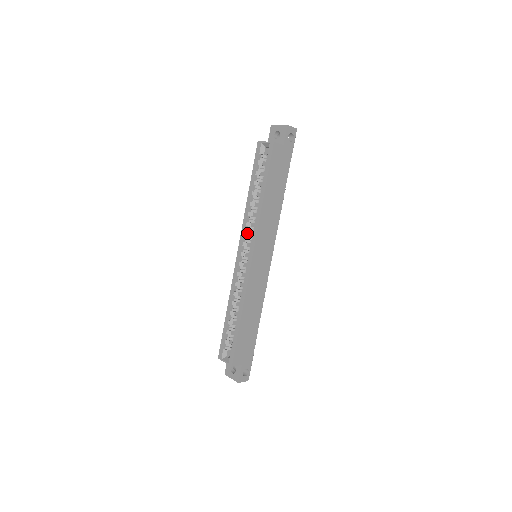
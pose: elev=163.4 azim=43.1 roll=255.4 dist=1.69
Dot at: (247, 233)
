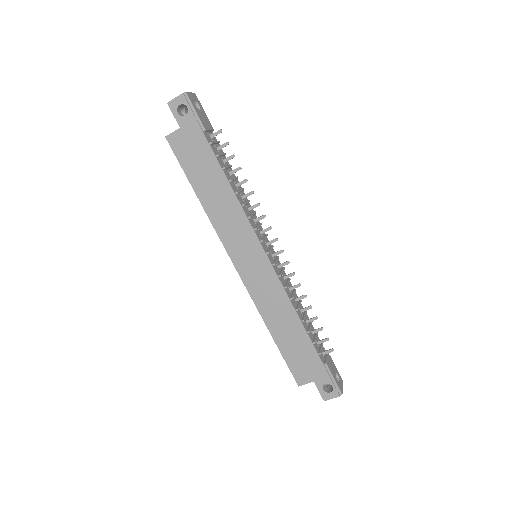
Dot at: occluded
